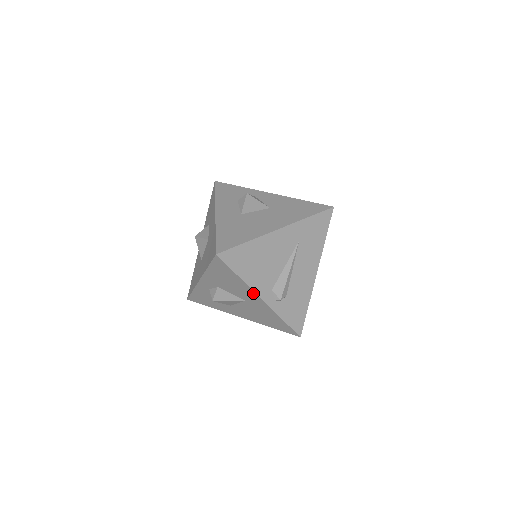
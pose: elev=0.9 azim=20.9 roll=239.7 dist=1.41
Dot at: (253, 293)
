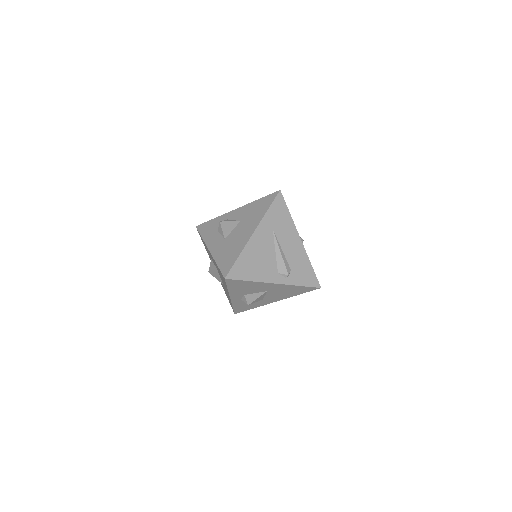
Dot at: (267, 284)
